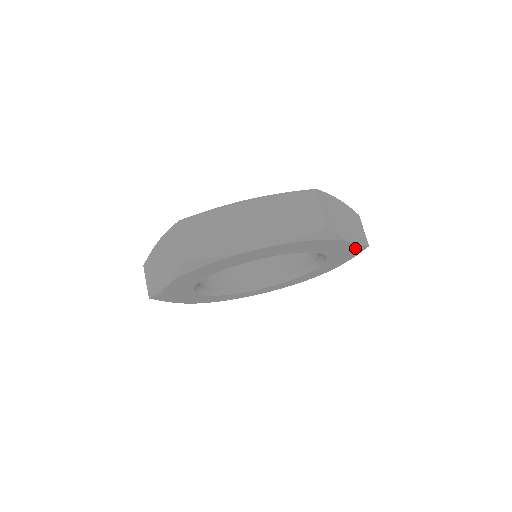
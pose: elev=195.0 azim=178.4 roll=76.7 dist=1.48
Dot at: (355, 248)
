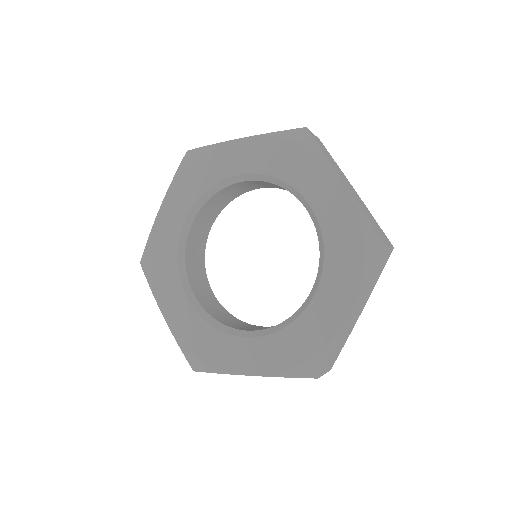
Dot at: (327, 341)
